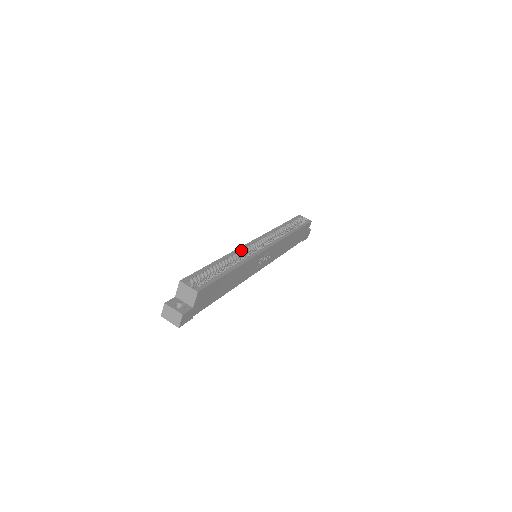
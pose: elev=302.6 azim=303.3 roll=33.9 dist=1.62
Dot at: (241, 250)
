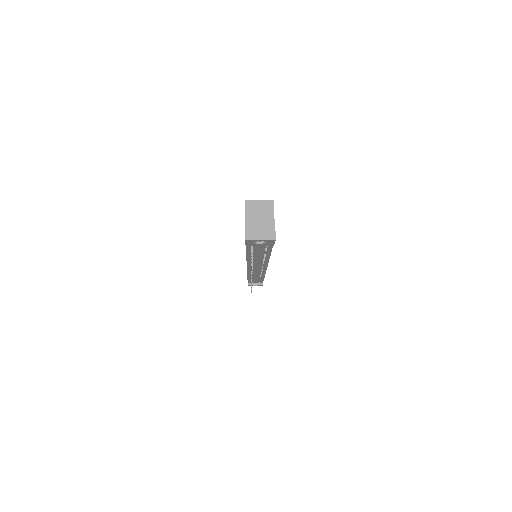
Dot at: occluded
